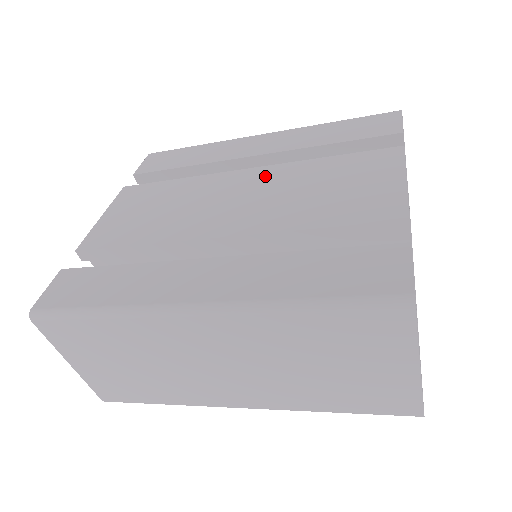
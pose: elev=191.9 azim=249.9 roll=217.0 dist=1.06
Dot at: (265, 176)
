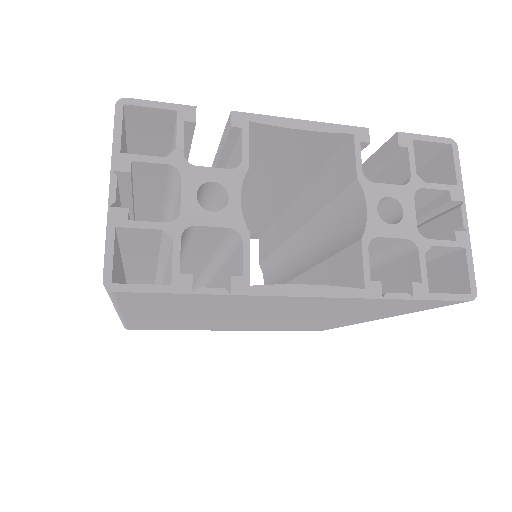
Dot at: occluded
